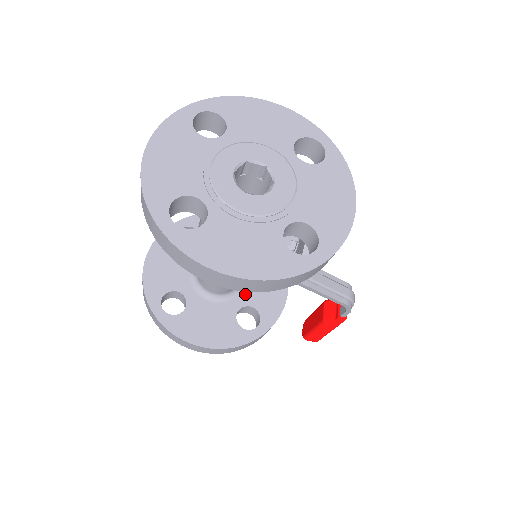
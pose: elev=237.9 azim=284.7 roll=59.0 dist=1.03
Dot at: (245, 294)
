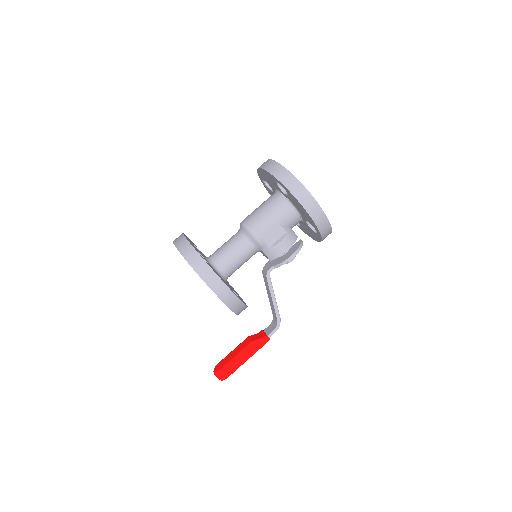
Dot at: occluded
